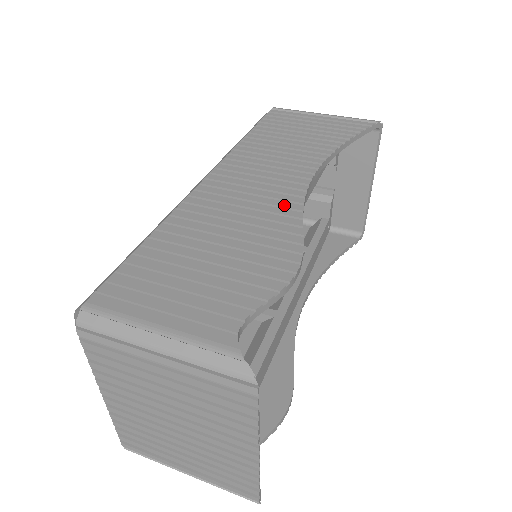
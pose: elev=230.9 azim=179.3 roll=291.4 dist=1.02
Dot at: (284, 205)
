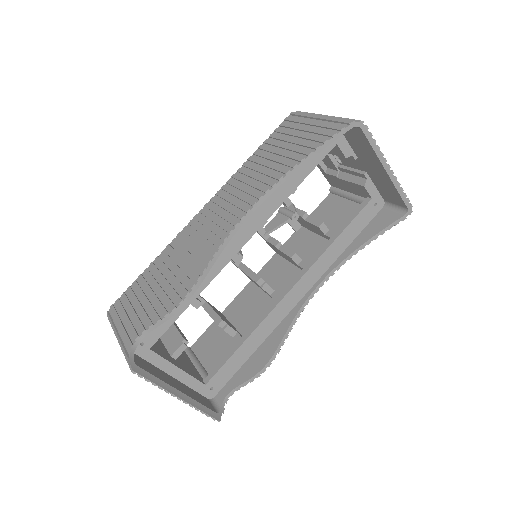
Dot at: (213, 242)
